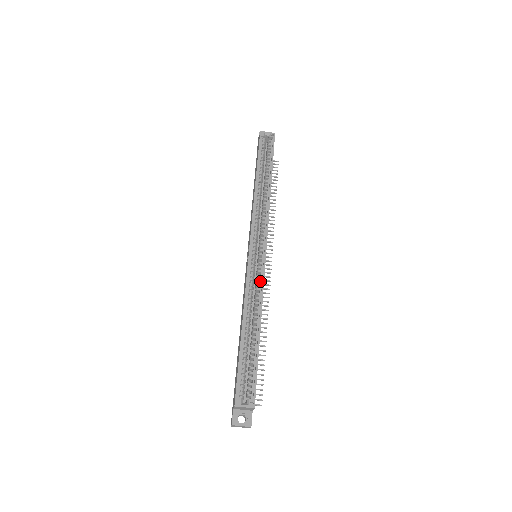
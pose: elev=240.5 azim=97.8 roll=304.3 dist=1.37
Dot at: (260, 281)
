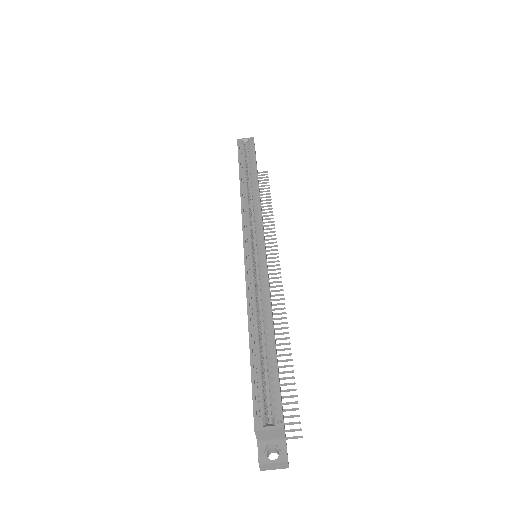
Dot at: (263, 275)
